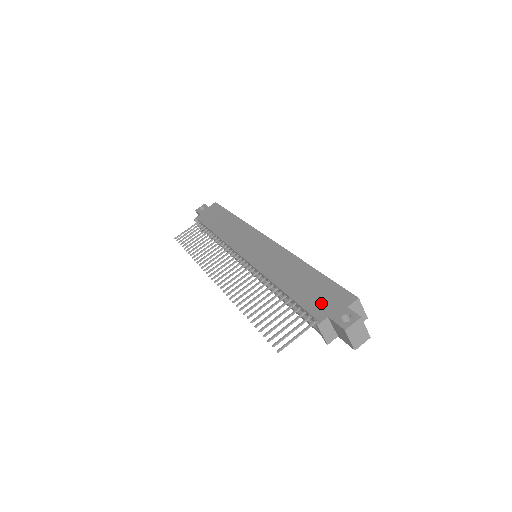
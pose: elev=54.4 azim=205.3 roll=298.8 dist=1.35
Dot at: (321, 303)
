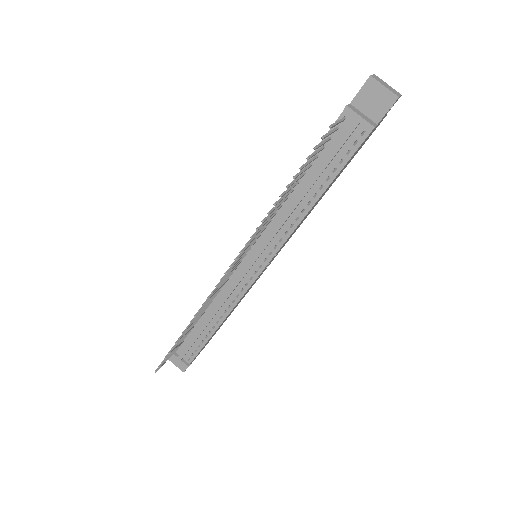
Dot at: occluded
